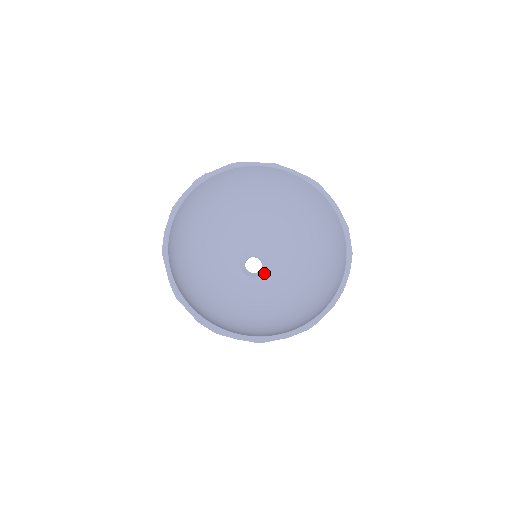
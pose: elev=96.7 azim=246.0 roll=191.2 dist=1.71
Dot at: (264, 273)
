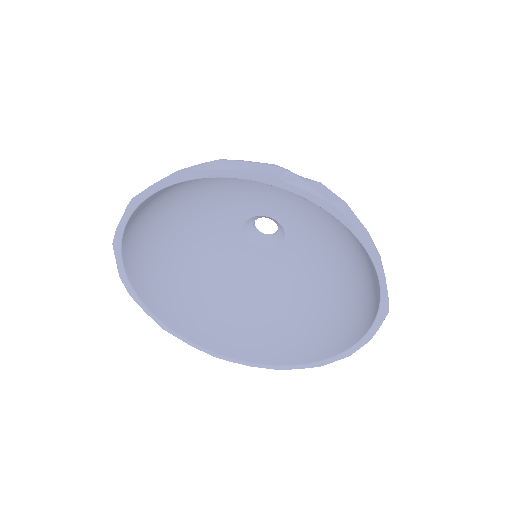
Dot at: (262, 248)
